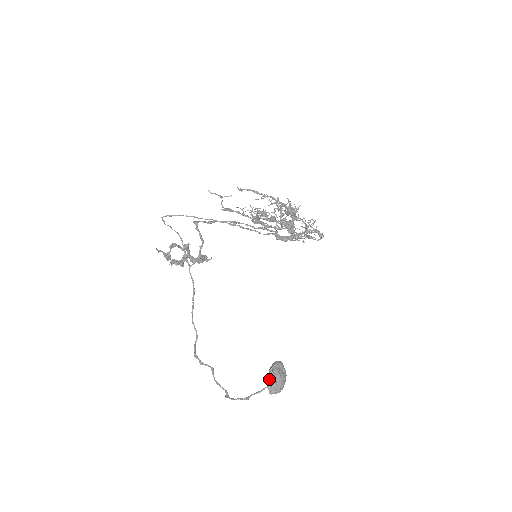
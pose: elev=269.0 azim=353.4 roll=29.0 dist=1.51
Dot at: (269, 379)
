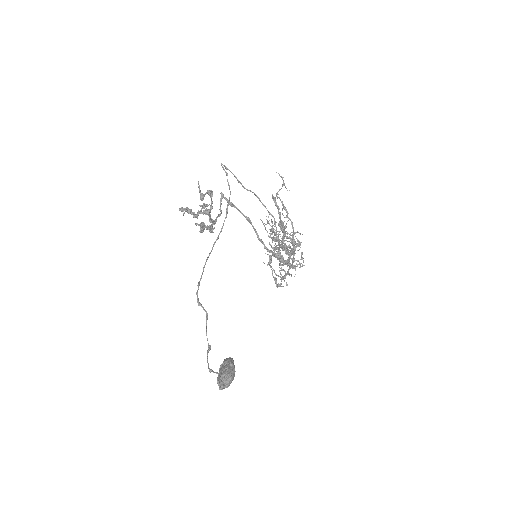
Dot at: (225, 368)
